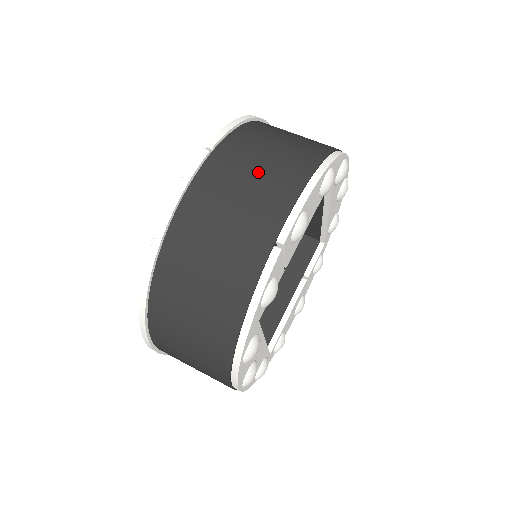
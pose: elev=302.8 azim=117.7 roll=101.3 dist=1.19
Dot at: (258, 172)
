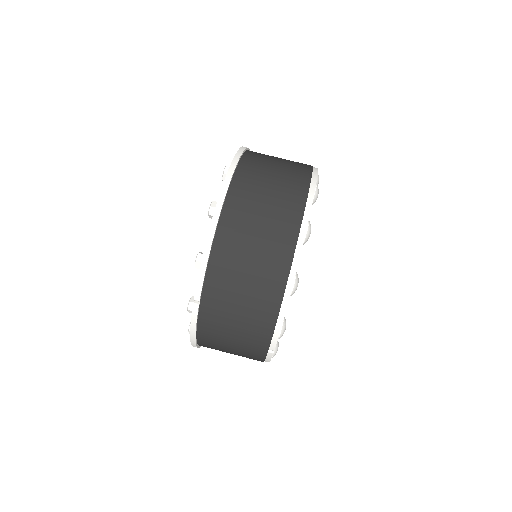
Dot at: (240, 315)
